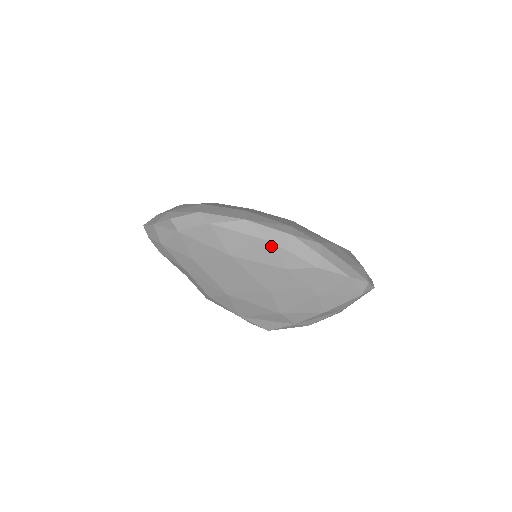
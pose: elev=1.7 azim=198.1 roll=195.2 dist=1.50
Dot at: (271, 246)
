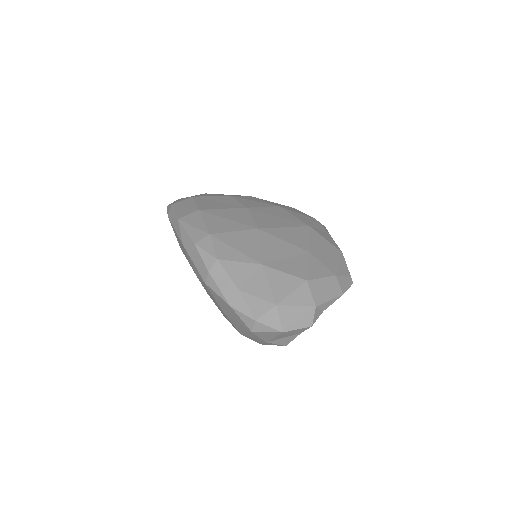
Dot at: (185, 249)
